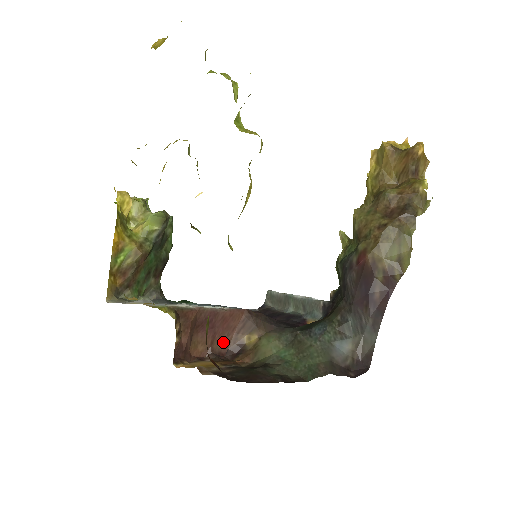
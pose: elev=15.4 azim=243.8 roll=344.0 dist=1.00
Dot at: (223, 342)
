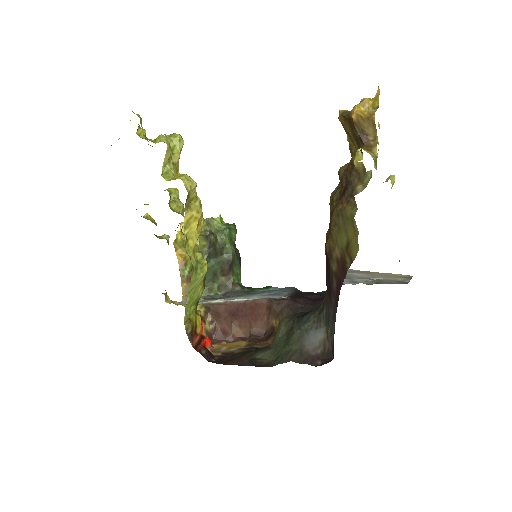
Dot at: (260, 325)
